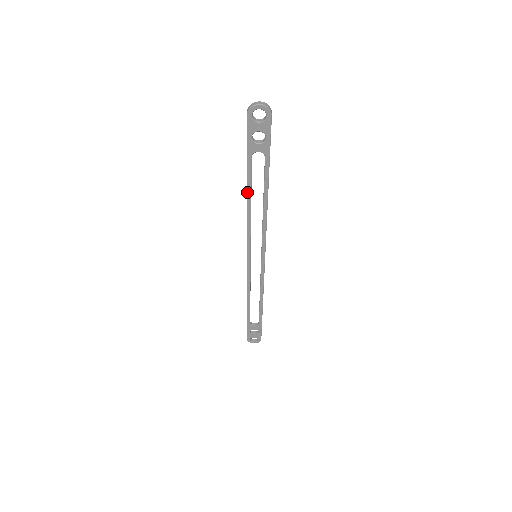
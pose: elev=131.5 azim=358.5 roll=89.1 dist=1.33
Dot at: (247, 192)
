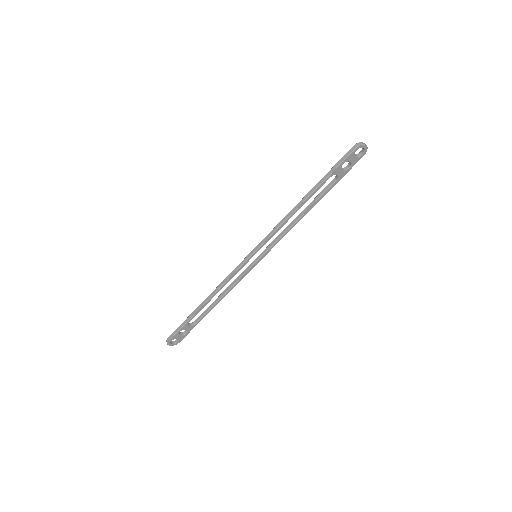
Dot at: (304, 201)
